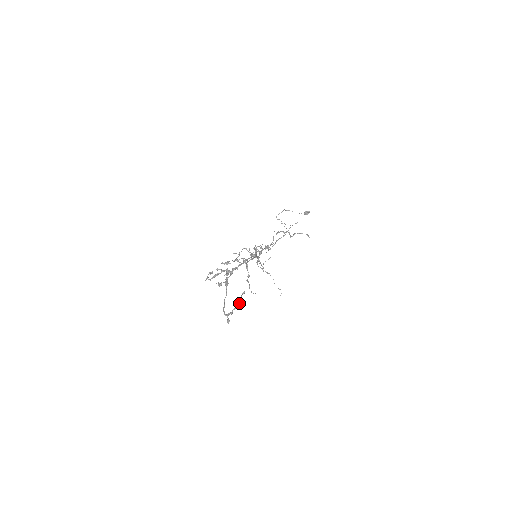
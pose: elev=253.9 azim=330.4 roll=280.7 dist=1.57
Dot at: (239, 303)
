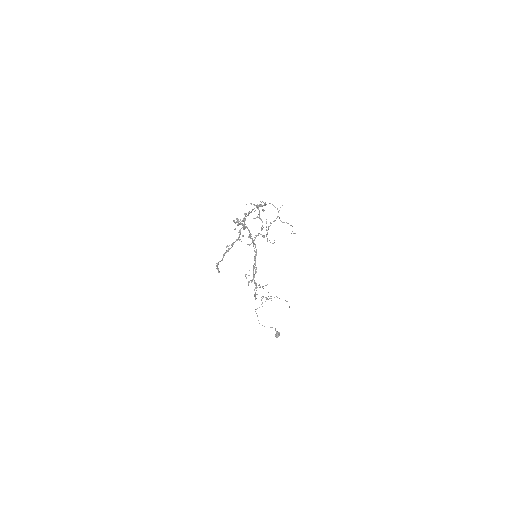
Dot at: (264, 203)
